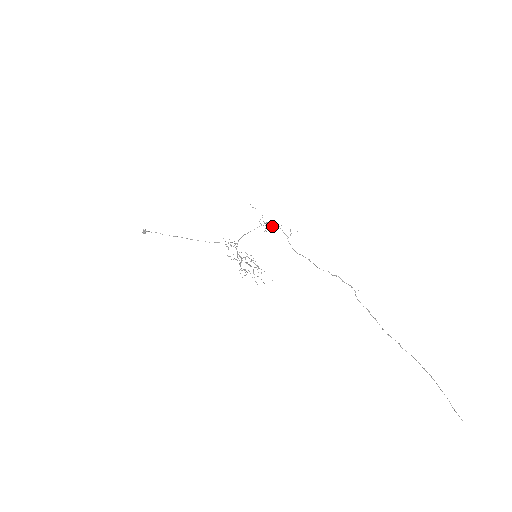
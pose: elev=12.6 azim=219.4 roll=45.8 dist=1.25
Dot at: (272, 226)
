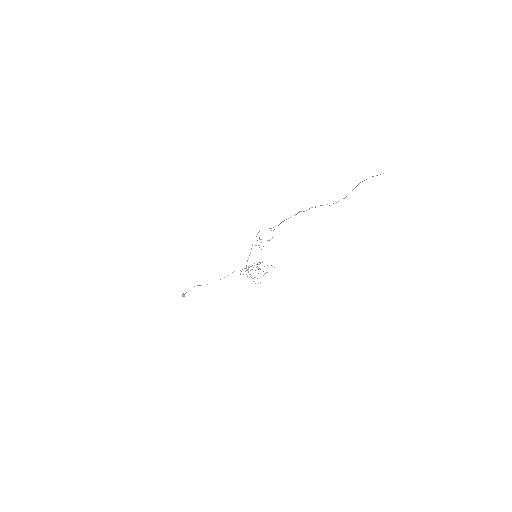
Dot at: (259, 231)
